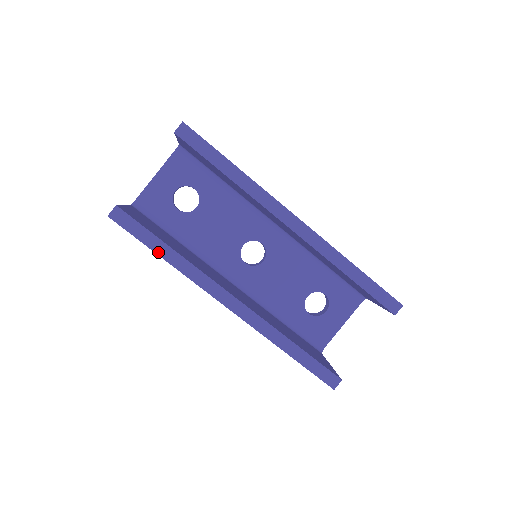
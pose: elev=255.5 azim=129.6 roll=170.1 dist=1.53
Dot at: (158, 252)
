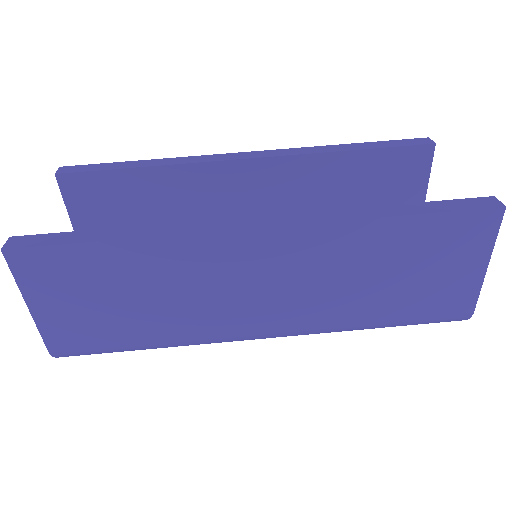
Dot at: (105, 239)
